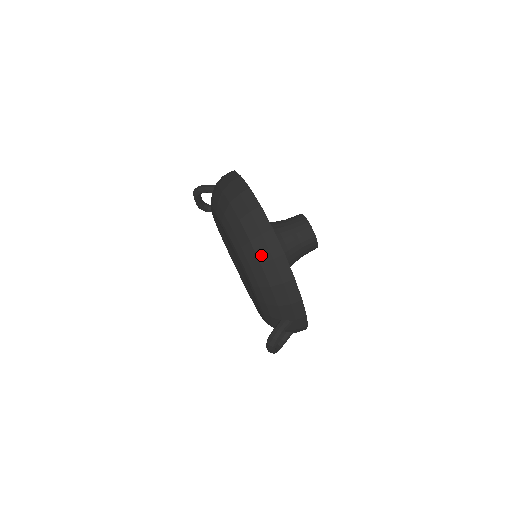
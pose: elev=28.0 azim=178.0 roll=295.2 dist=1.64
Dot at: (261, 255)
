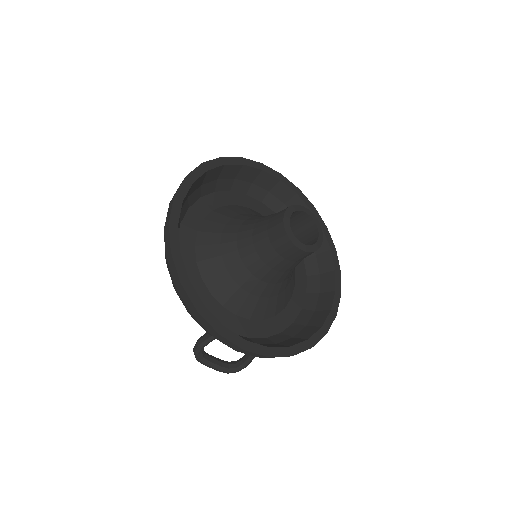
Dot at: occluded
